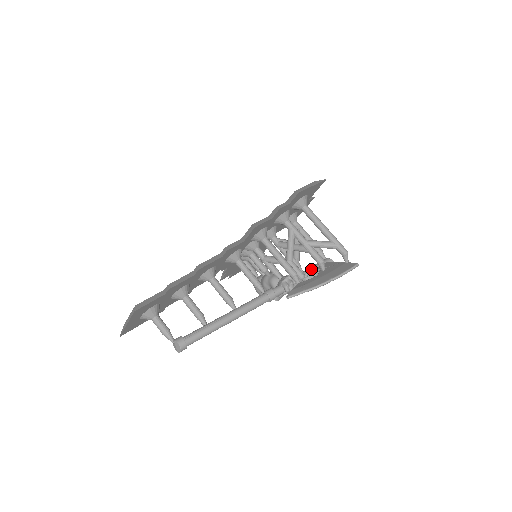
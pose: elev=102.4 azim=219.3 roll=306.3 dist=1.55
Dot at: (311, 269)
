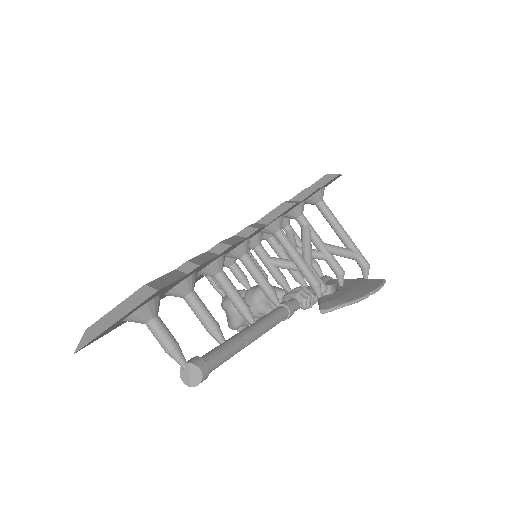
Dot at: occluded
